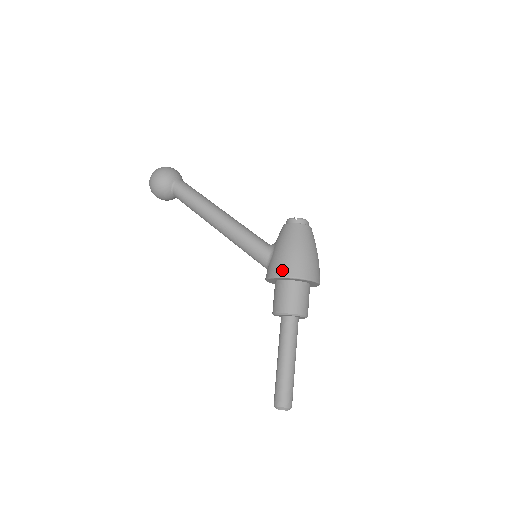
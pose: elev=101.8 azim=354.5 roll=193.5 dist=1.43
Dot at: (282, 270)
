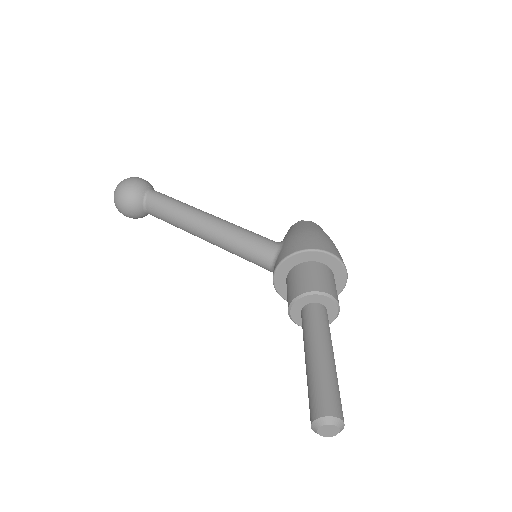
Dot at: (304, 244)
